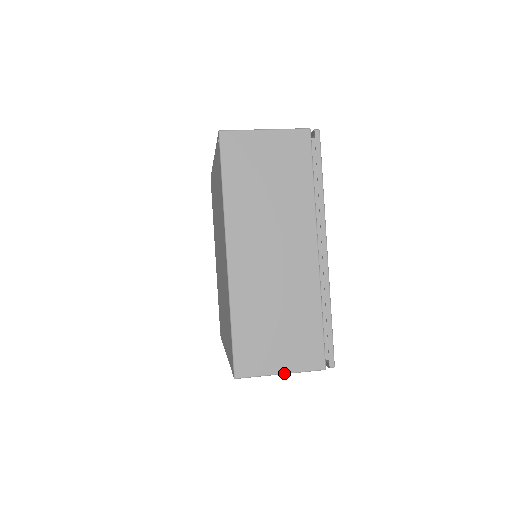
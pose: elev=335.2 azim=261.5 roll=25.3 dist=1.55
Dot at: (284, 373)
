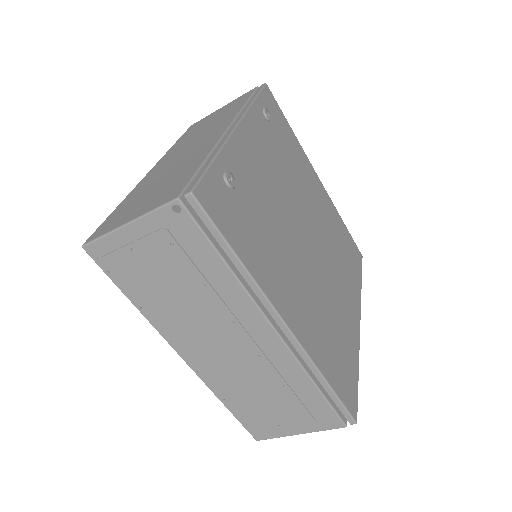
Dot at: (130, 221)
